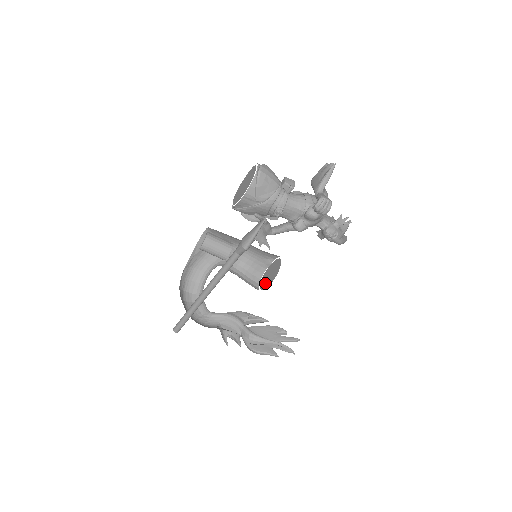
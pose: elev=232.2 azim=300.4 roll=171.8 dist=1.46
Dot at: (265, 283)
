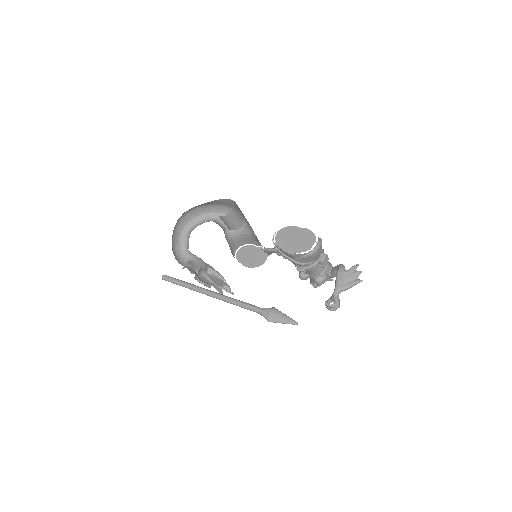
Dot at: (243, 258)
